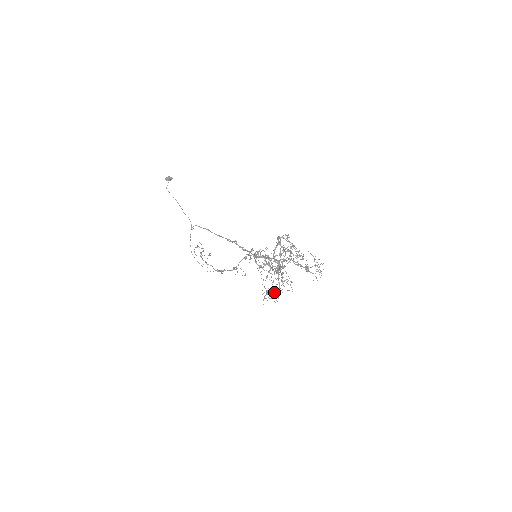
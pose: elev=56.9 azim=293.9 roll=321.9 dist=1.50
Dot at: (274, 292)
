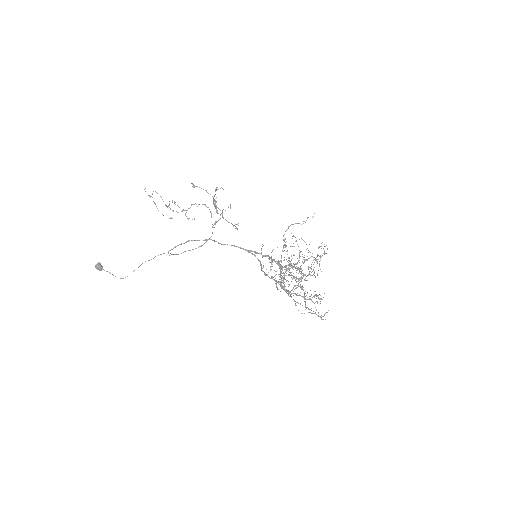
Dot at: (317, 296)
